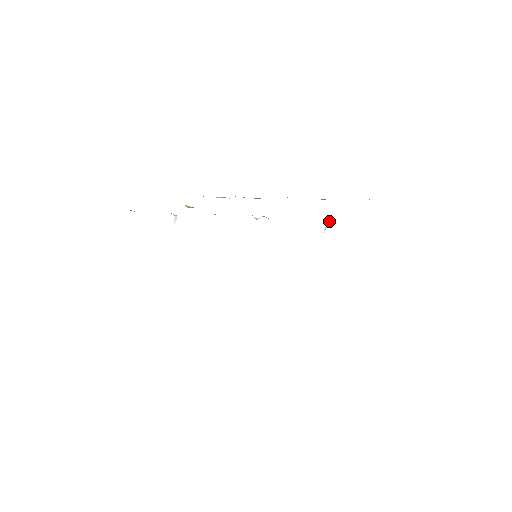
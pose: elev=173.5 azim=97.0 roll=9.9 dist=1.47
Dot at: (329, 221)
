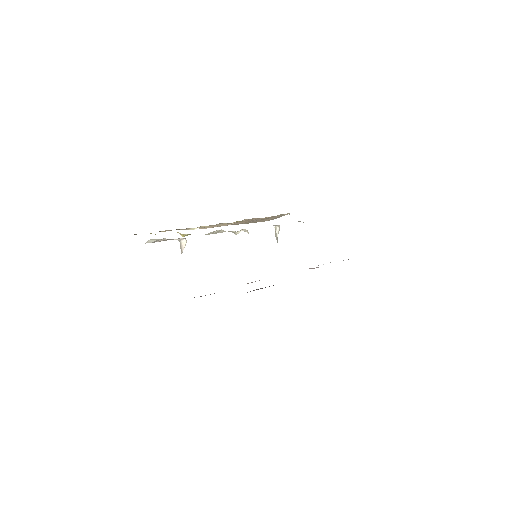
Dot at: (278, 227)
